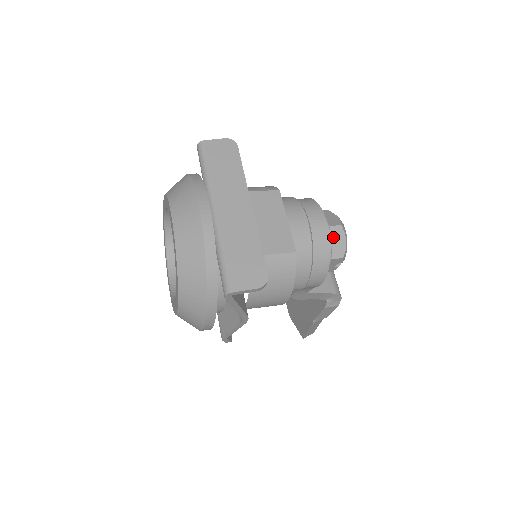
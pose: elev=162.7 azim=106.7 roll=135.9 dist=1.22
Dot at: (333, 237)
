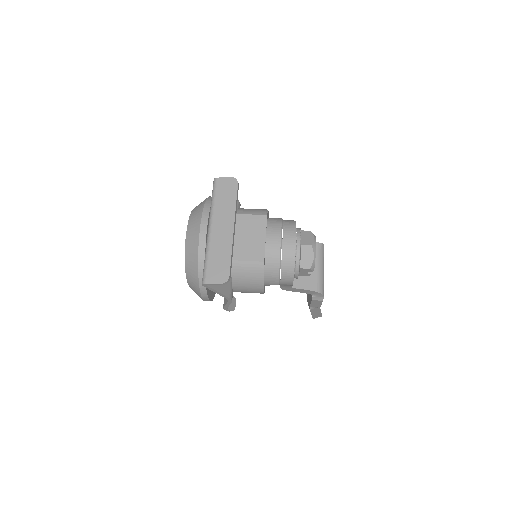
Dot at: (304, 253)
